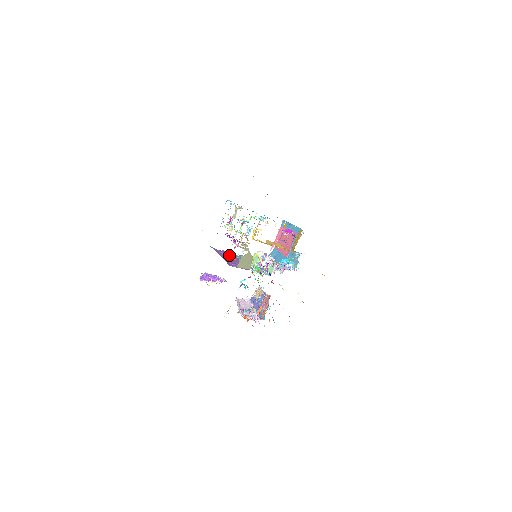
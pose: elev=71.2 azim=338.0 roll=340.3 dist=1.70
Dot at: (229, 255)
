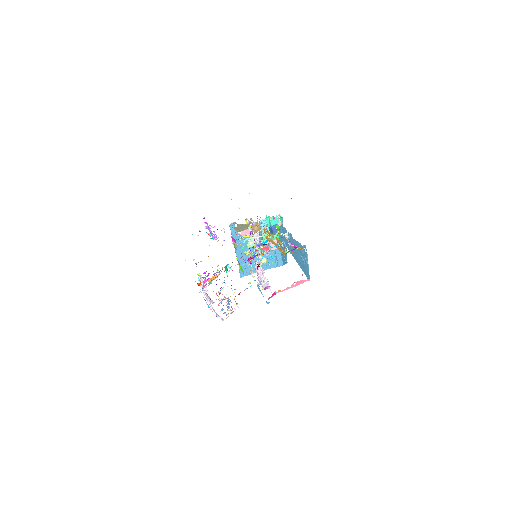
Dot at: occluded
